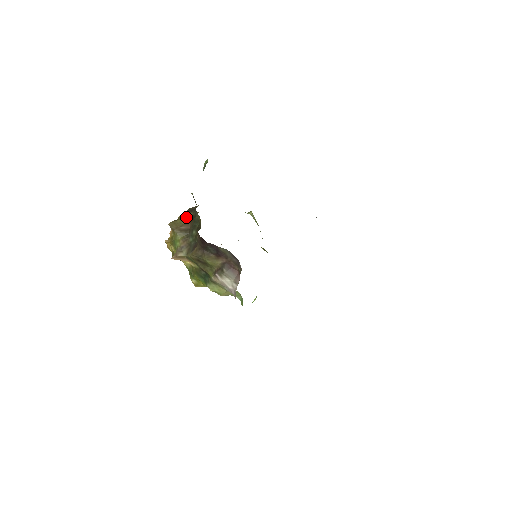
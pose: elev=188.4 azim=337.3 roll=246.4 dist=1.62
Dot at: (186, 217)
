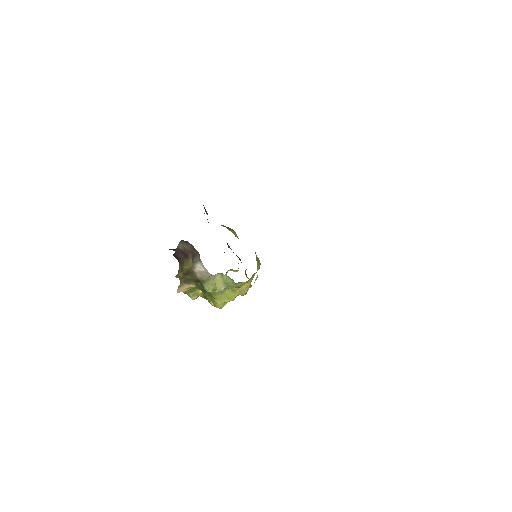
Dot at: occluded
